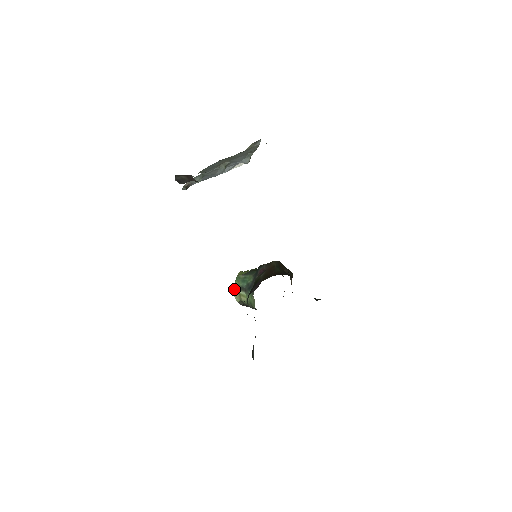
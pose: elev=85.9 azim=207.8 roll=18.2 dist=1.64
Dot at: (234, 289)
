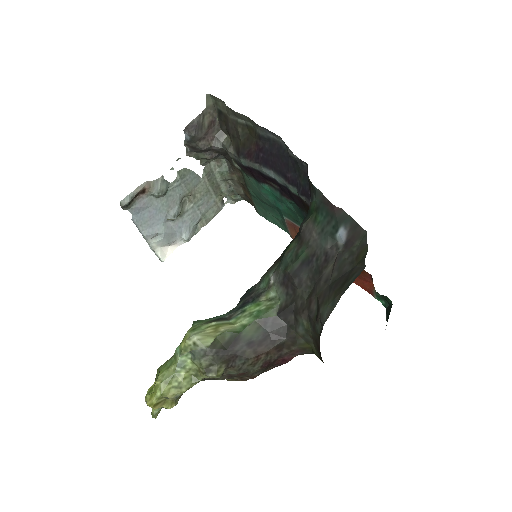
Dot at: (195, 329)
